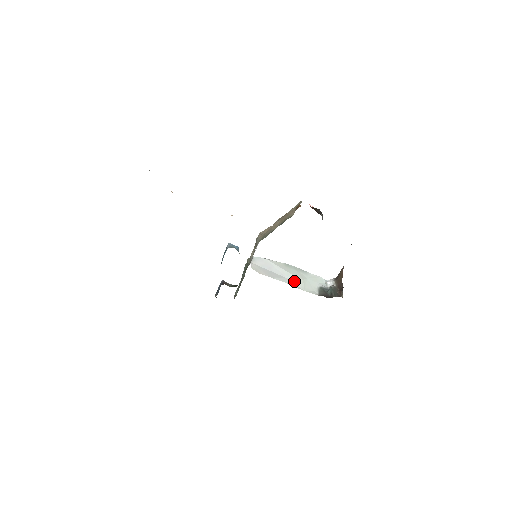
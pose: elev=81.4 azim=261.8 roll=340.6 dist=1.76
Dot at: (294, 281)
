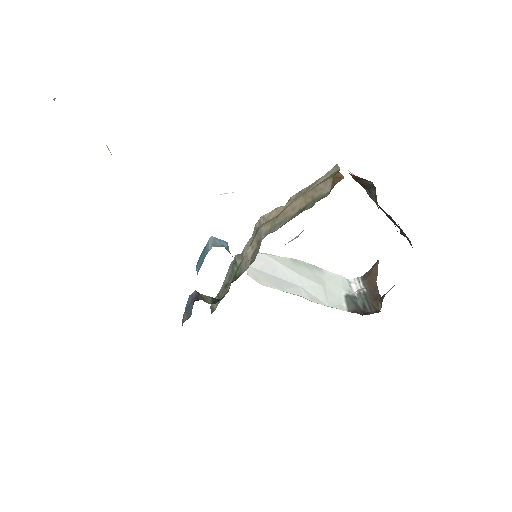
Dot at: (311, 290)
